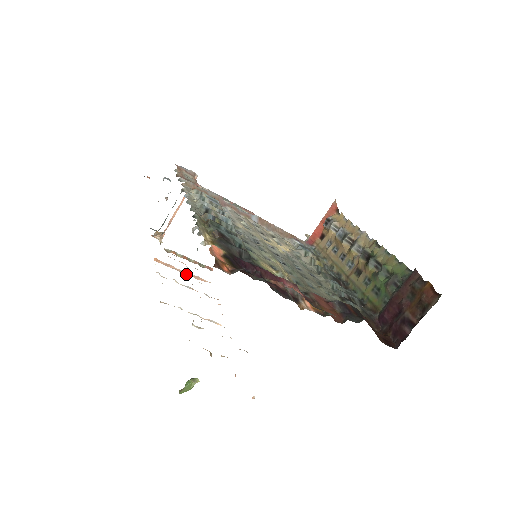
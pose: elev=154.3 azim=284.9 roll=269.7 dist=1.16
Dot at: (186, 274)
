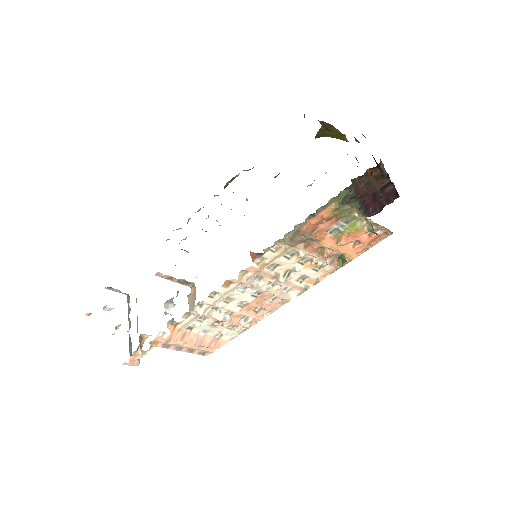
Dot at: (203, 345)
